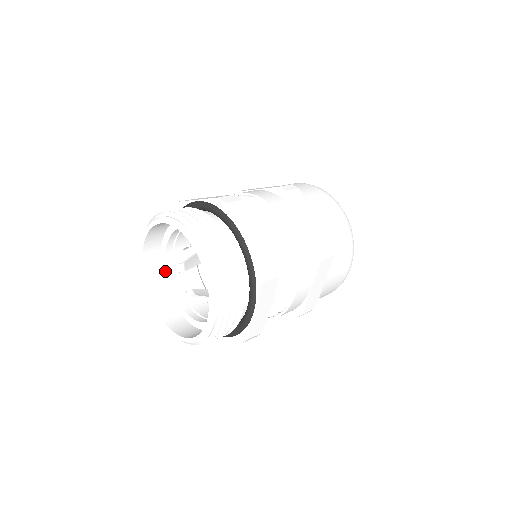
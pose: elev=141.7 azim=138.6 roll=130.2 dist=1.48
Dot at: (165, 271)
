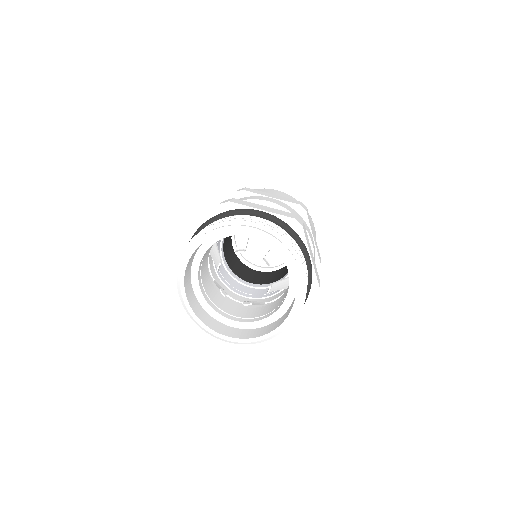
Dot at: (211, 309)
